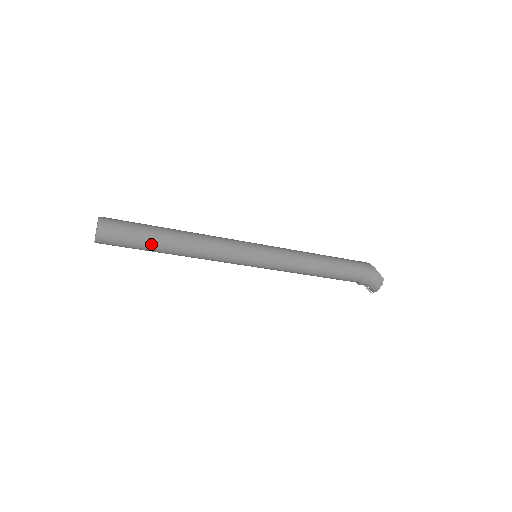
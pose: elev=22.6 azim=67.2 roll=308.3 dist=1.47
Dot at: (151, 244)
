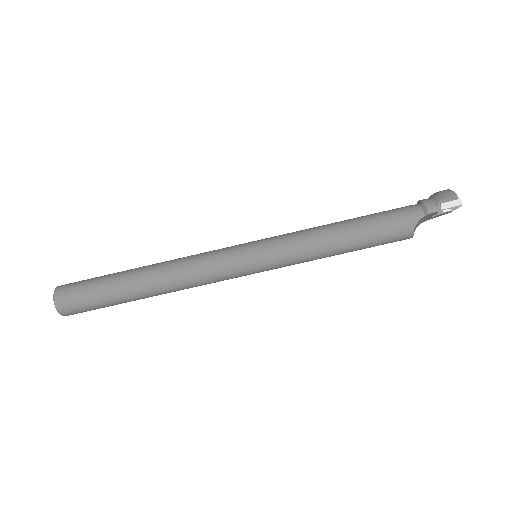
Dot at: (117, 273)
